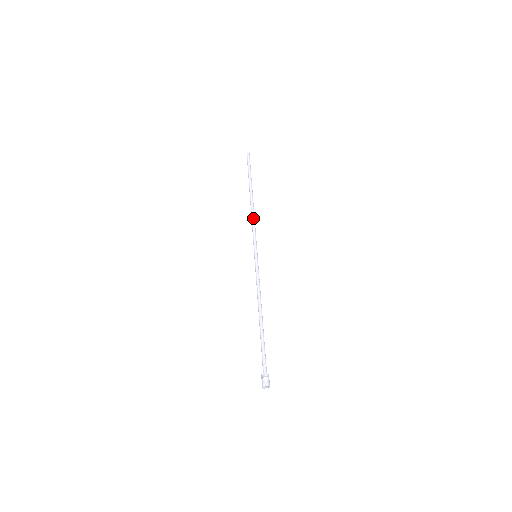
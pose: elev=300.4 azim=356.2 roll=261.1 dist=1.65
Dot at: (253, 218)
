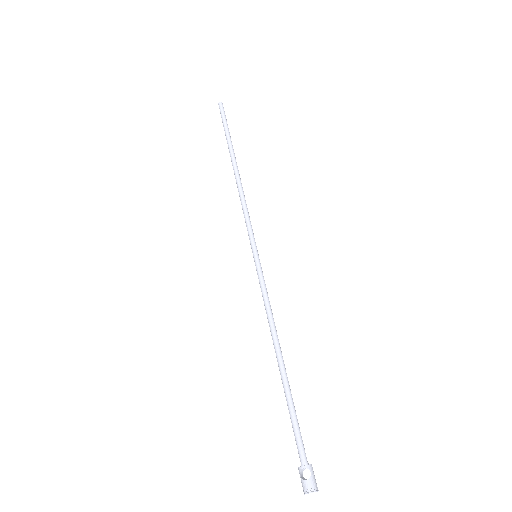
Dot at: (242, 197)
